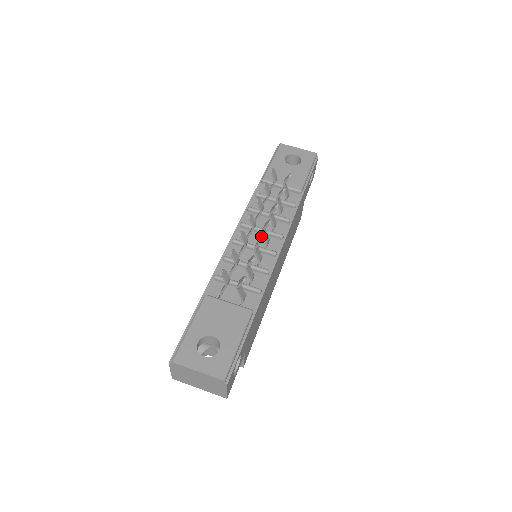
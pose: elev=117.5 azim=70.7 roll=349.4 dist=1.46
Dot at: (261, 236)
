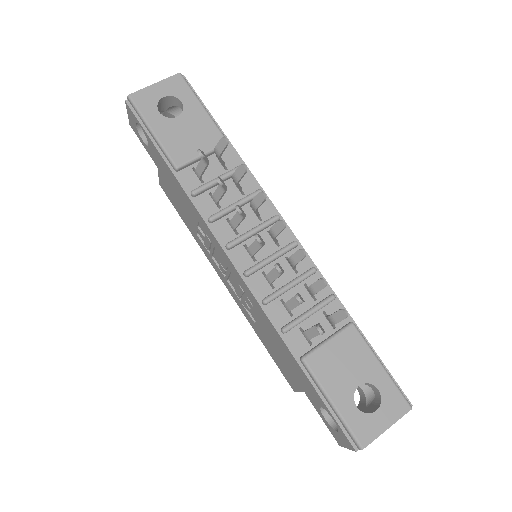
Dot at: occluded
